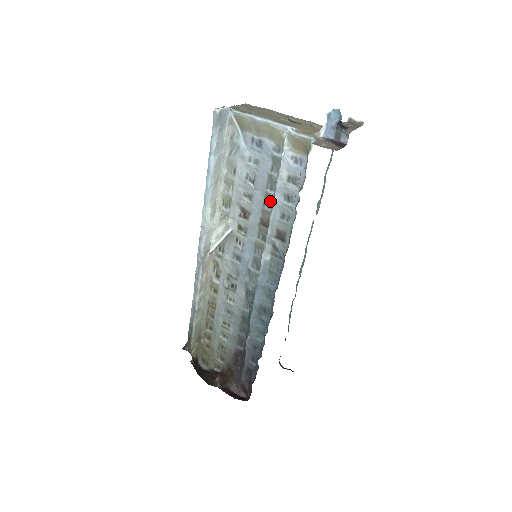
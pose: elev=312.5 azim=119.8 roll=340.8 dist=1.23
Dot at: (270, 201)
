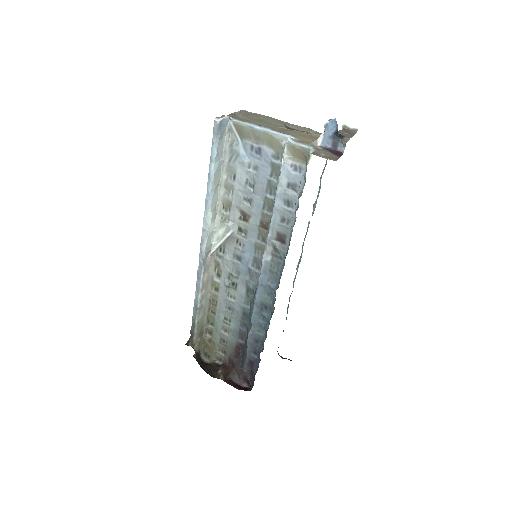
Dot at: (269, 205)
